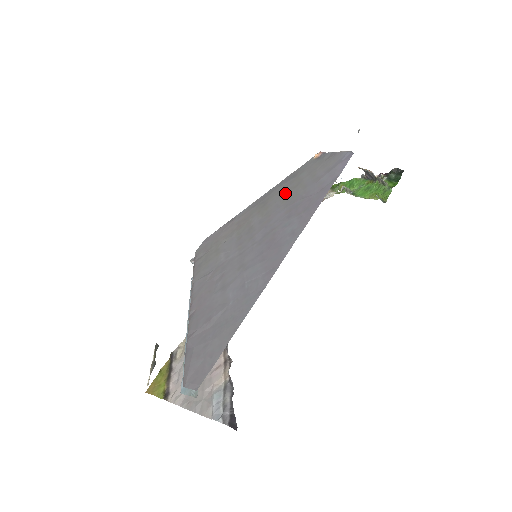
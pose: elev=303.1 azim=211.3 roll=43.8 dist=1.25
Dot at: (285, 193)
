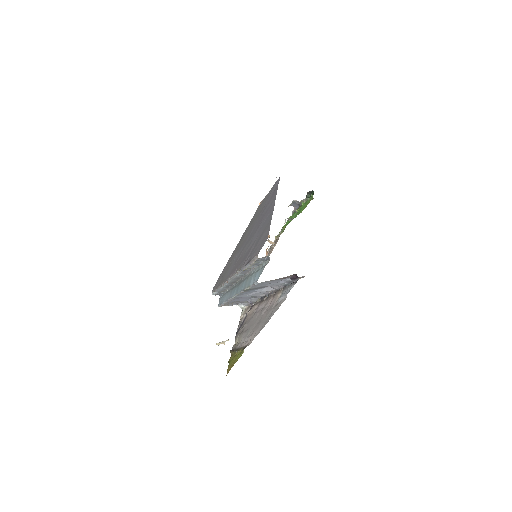
Dot at: (253, 220)
